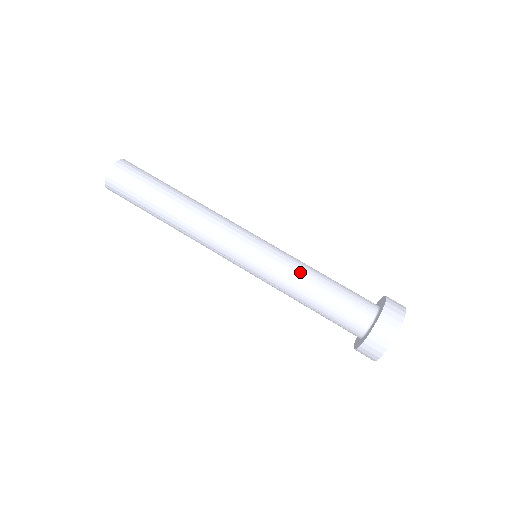
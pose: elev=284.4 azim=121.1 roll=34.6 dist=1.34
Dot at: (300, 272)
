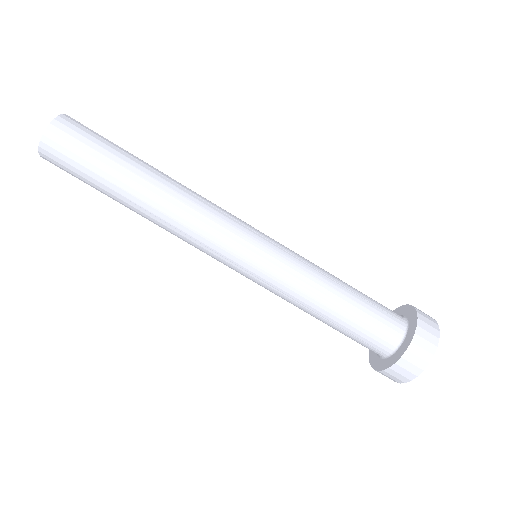
Dot at: (310, 292)
